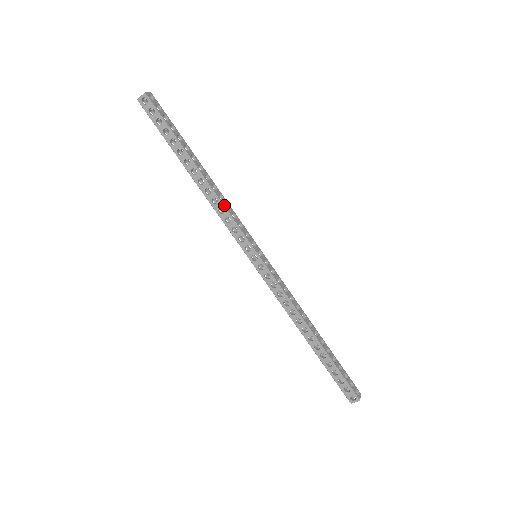
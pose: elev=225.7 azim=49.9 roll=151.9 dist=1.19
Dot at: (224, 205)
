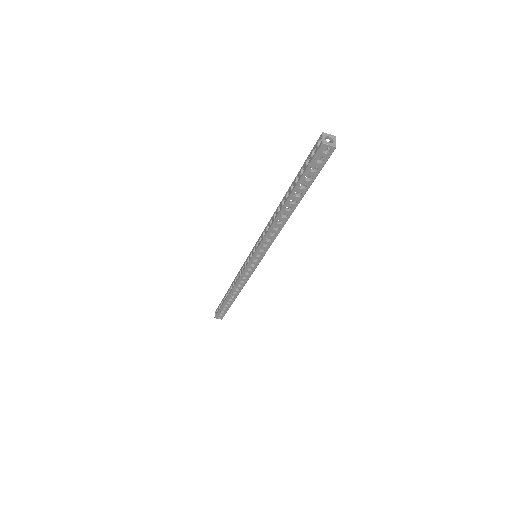
Dot at: occluded
